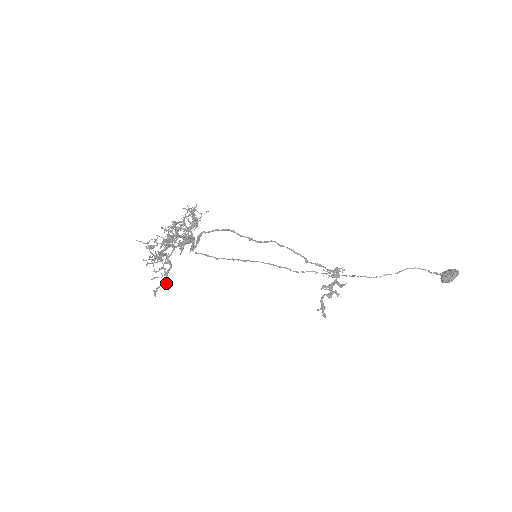
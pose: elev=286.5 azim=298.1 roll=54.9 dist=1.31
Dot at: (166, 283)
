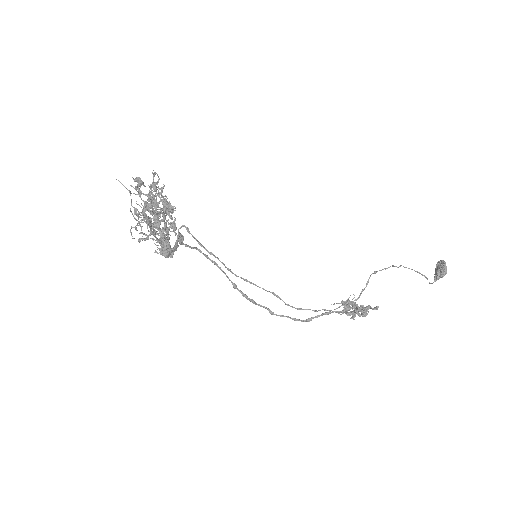
Dot at: (169, 204)
